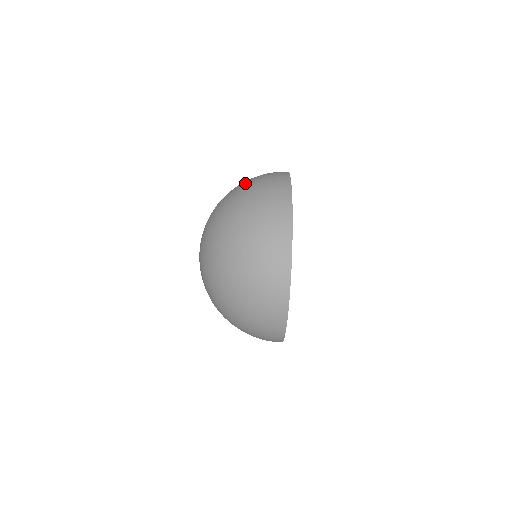
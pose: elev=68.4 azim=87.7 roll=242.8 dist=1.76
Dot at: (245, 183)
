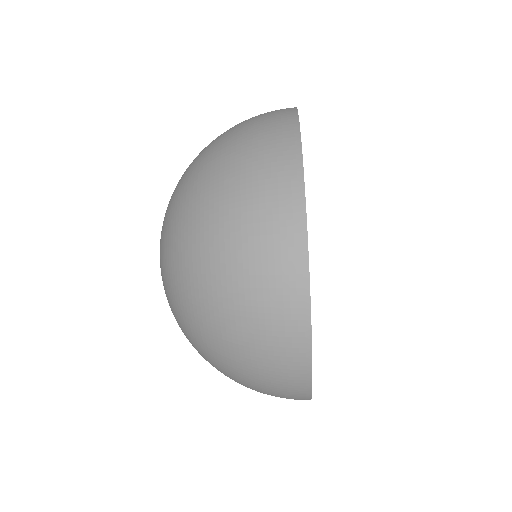
Dot at: (214, 259)
